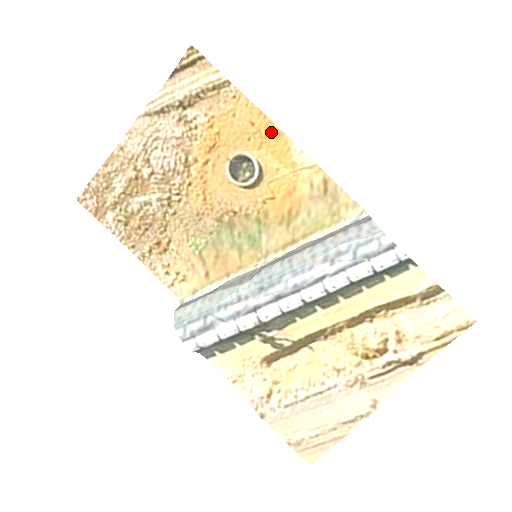
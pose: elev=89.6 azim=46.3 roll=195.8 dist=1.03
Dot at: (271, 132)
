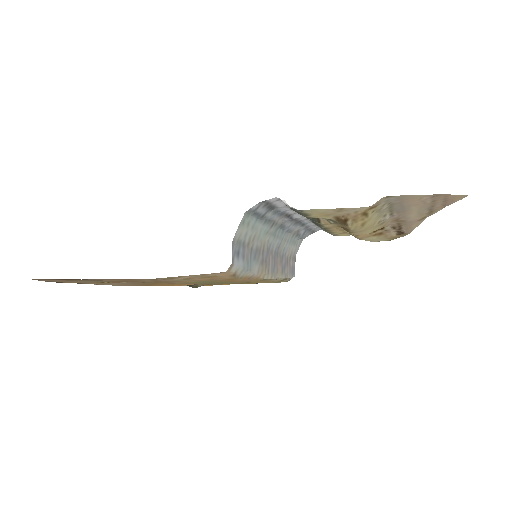
Dot at: occluded
